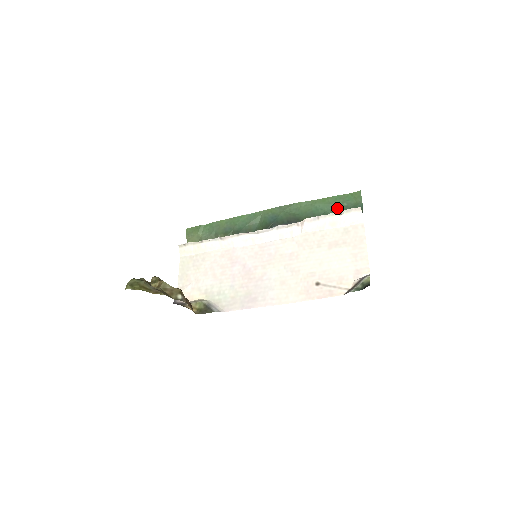
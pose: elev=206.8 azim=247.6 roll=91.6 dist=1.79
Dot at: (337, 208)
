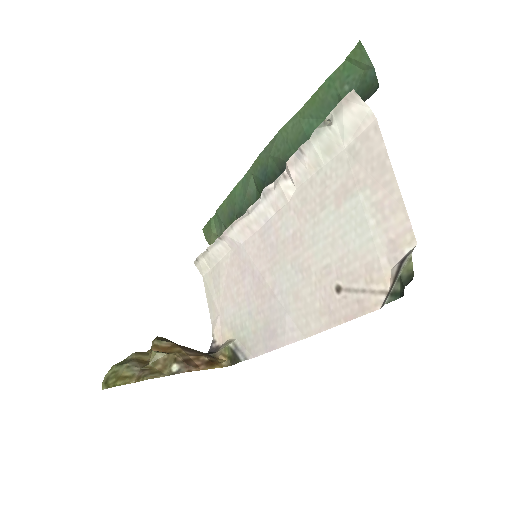
Dot at: occluded
